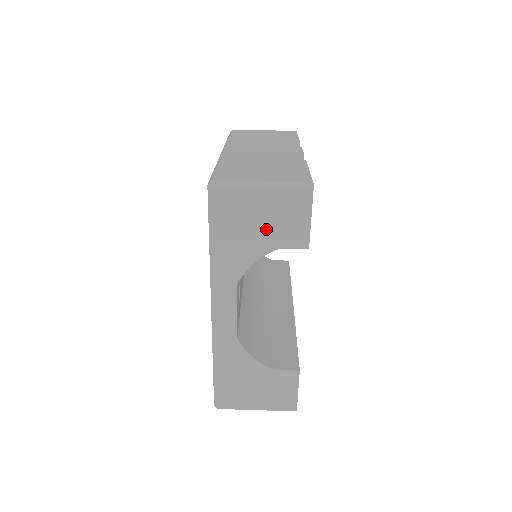
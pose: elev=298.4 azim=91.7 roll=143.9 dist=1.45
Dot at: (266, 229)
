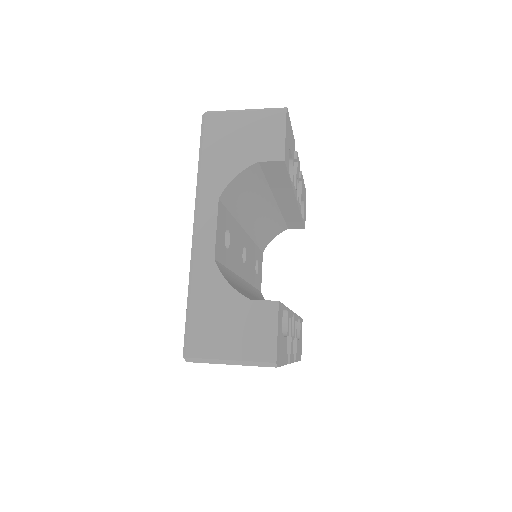
Dot at: (247, 145)
